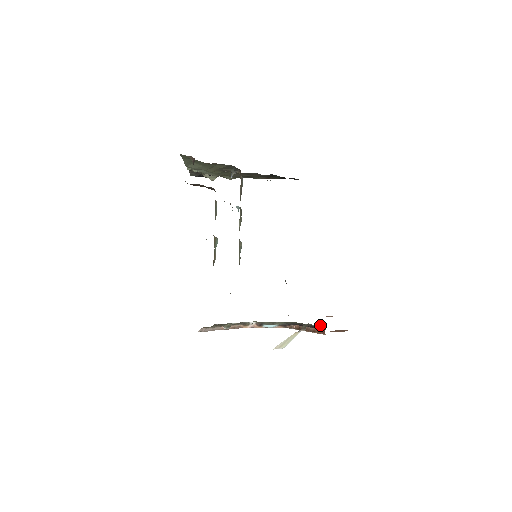
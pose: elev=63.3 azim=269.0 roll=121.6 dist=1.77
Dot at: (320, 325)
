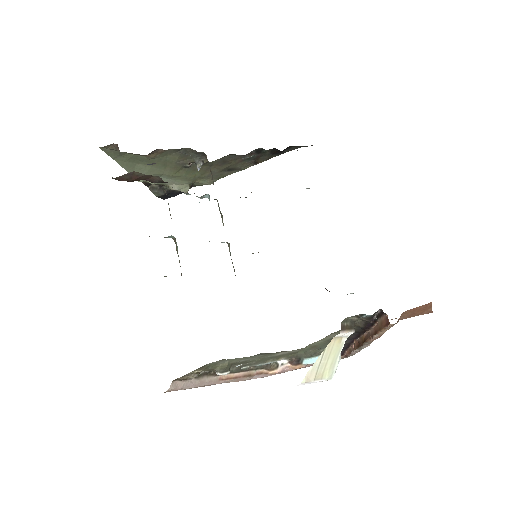
Dot at: (378, 313)
